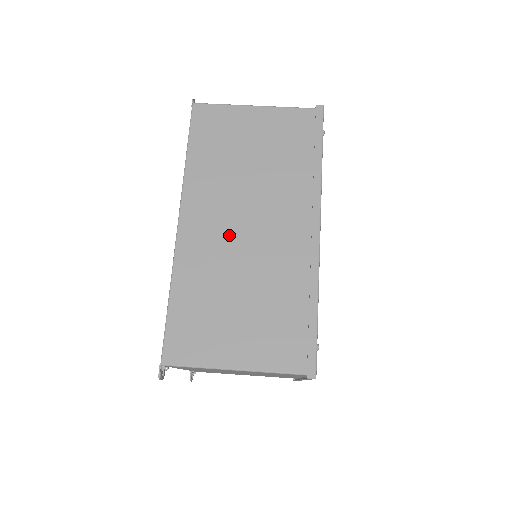
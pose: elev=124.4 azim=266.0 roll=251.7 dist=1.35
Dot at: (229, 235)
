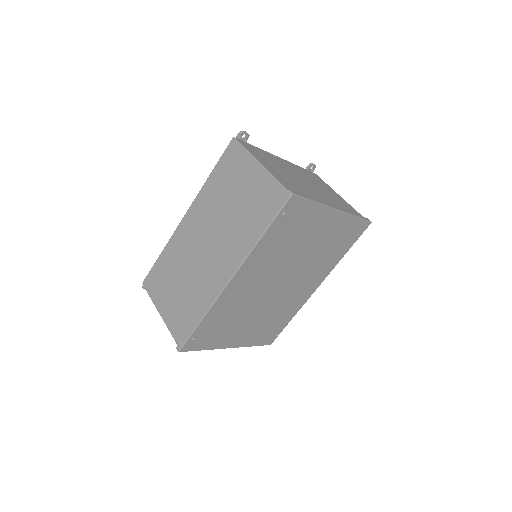
Dot at: (197, 243)
